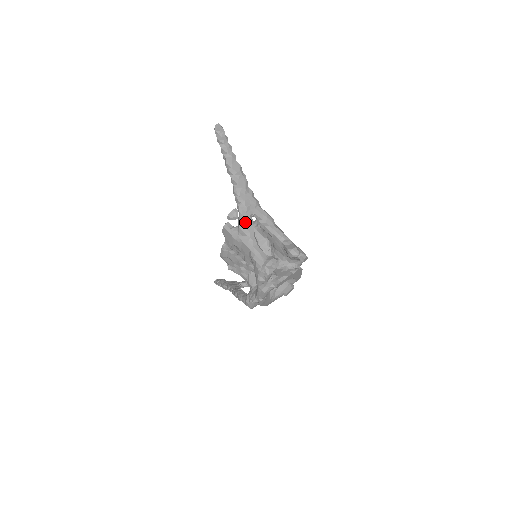
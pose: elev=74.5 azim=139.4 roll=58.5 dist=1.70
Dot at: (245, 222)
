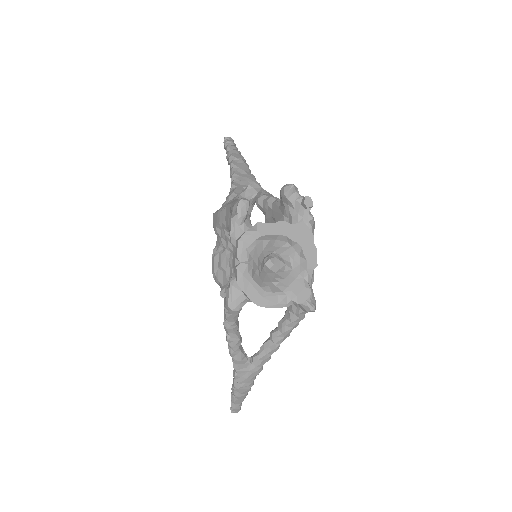
Dot at: (234, 189)
